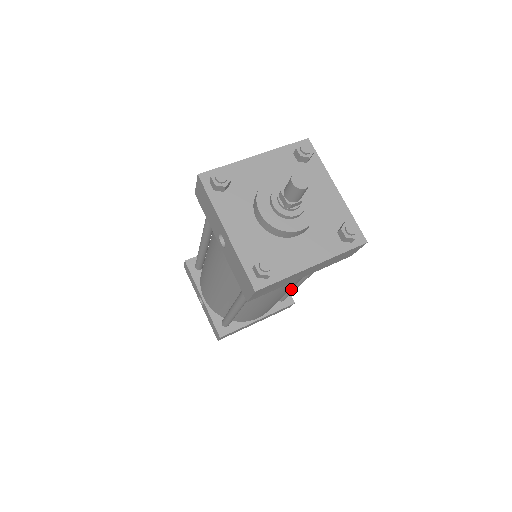
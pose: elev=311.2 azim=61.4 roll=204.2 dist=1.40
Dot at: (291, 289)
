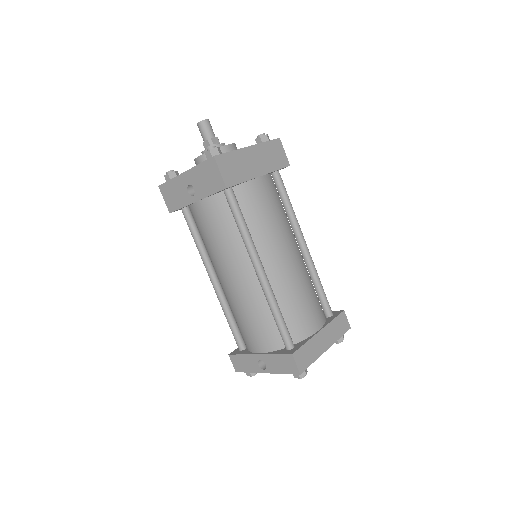
Dot at: (312, 274)
